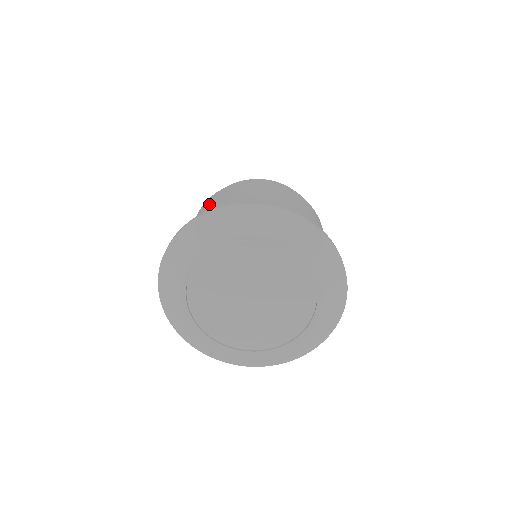
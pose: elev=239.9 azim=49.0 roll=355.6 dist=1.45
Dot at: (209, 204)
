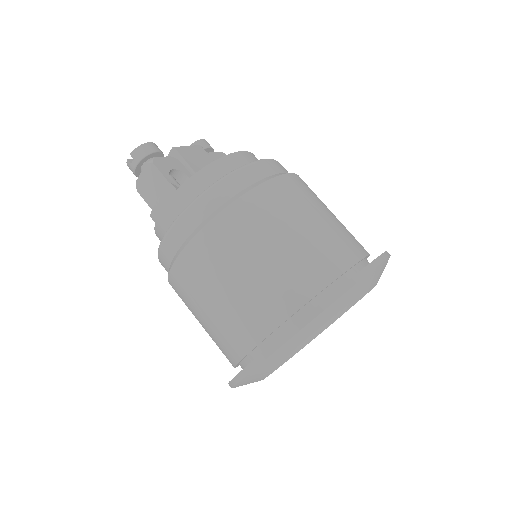
Dot at: (205, 281)
